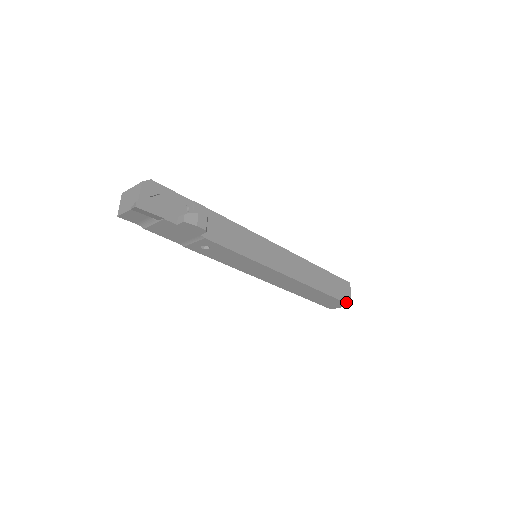
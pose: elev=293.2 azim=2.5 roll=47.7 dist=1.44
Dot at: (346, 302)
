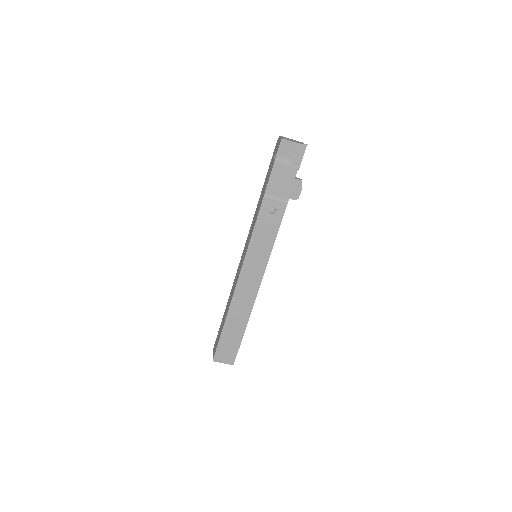
Dot at: (235, 358)
